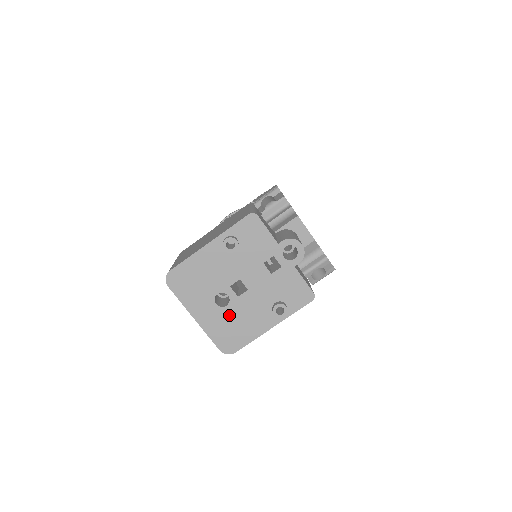
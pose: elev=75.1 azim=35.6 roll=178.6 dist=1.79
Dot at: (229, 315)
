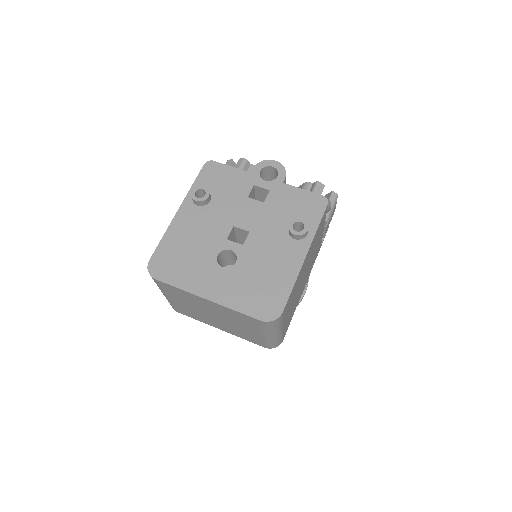
Dot at: (246, 271)
